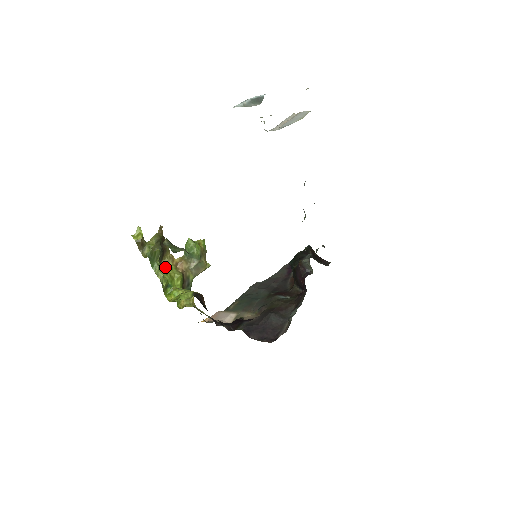
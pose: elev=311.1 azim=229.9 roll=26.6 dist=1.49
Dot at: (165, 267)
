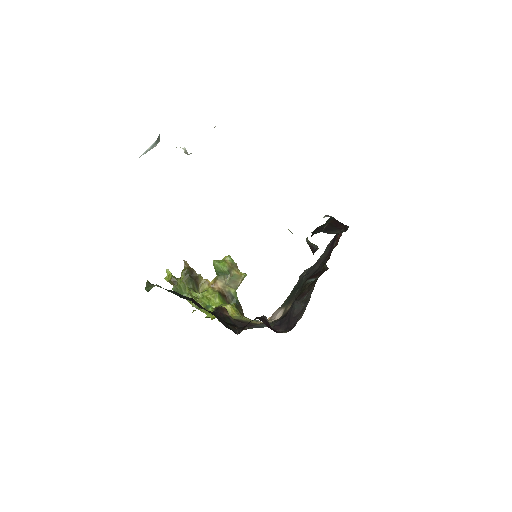
Dot at: (203, 292)
